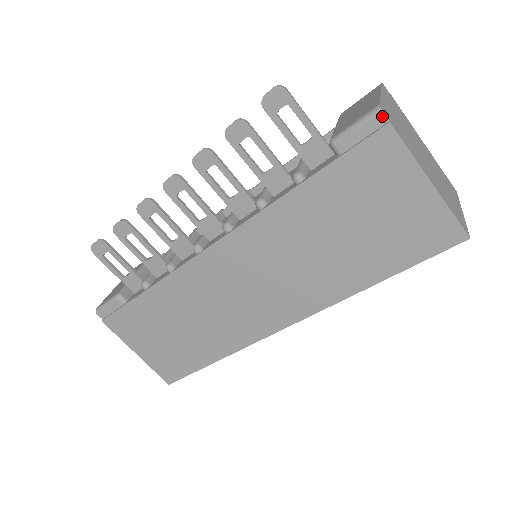
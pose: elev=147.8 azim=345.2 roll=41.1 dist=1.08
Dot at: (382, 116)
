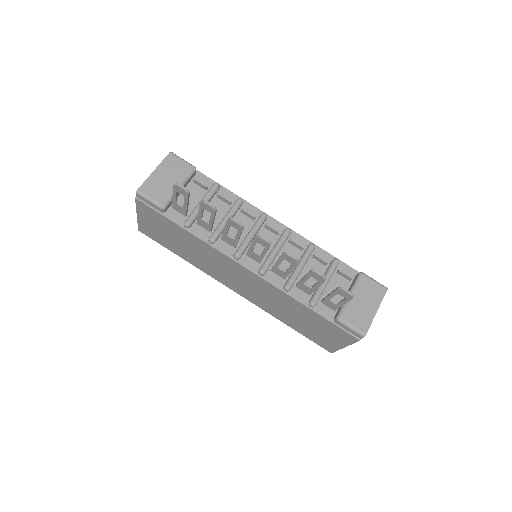
Dot at: (361, 337)
